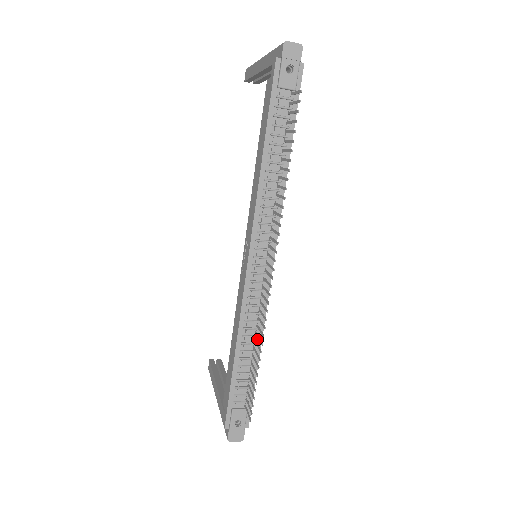
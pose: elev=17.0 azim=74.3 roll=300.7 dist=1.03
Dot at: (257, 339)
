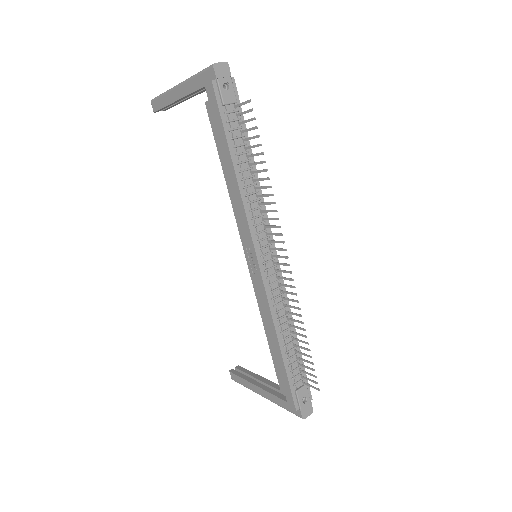
Dot at: (290, 323)
